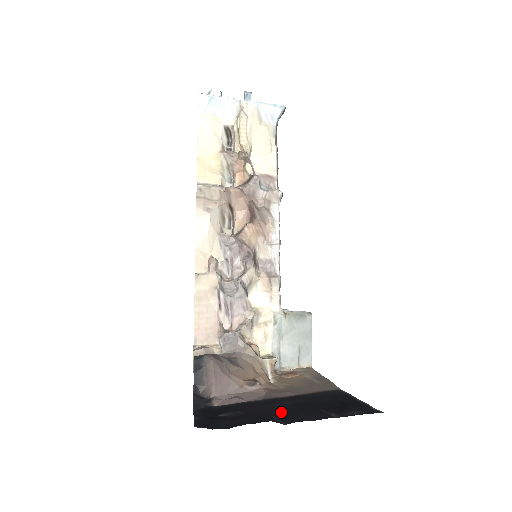
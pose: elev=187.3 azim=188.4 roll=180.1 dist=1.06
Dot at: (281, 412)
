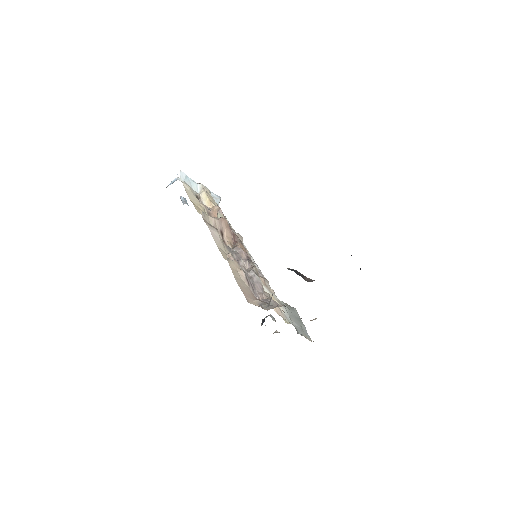
Dot at: occluded
